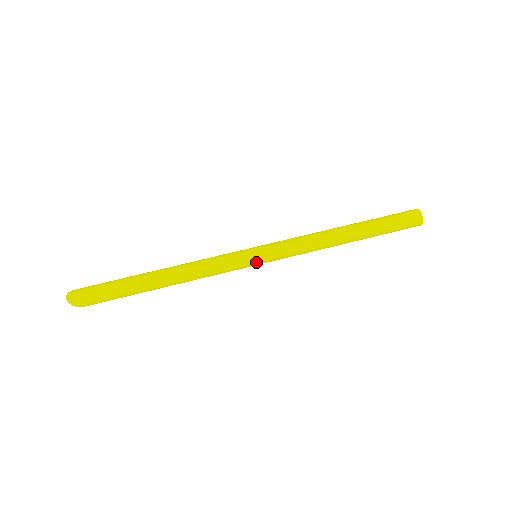
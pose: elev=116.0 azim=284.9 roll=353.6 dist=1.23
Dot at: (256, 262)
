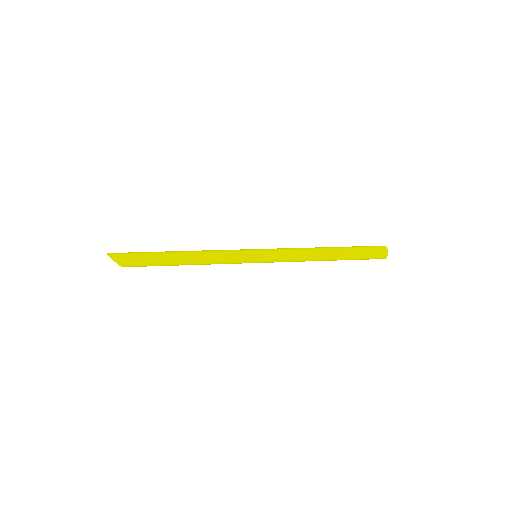
Dot at: (255, 253)
